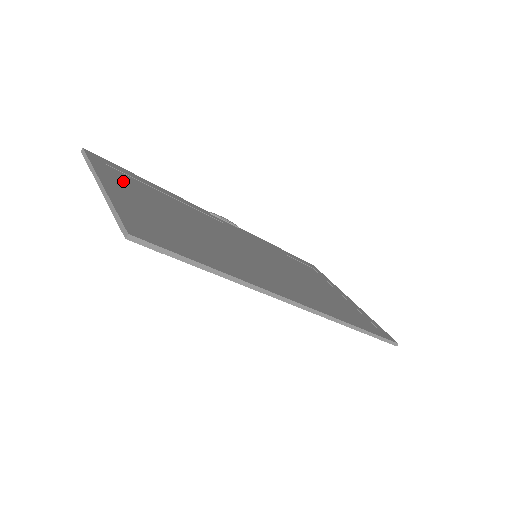
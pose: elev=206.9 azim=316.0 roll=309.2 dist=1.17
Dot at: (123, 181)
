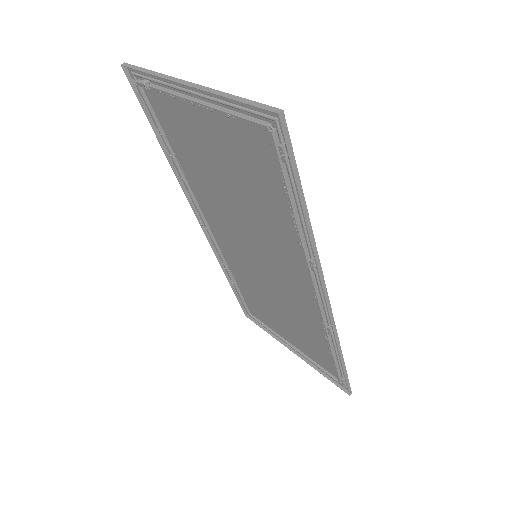
Dot at: (174, 109)
